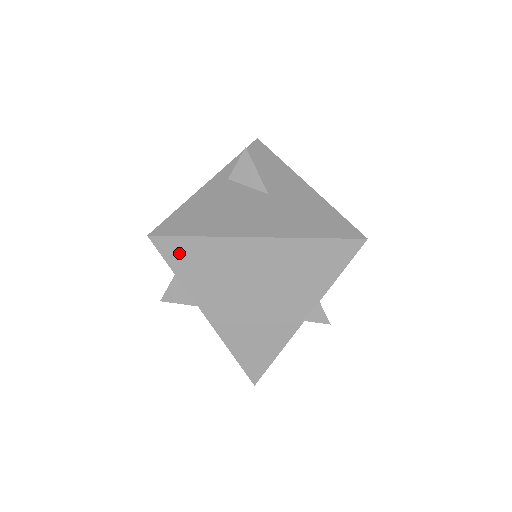
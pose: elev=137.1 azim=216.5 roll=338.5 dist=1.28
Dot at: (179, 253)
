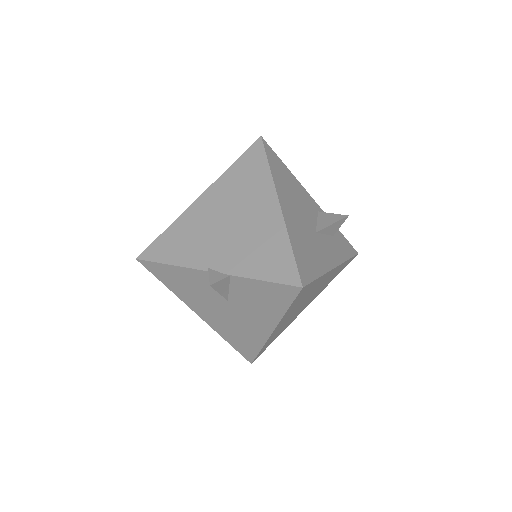
Dot at: (252, 159)
